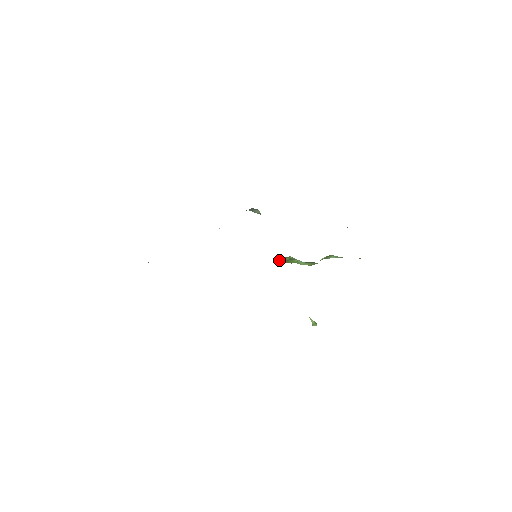
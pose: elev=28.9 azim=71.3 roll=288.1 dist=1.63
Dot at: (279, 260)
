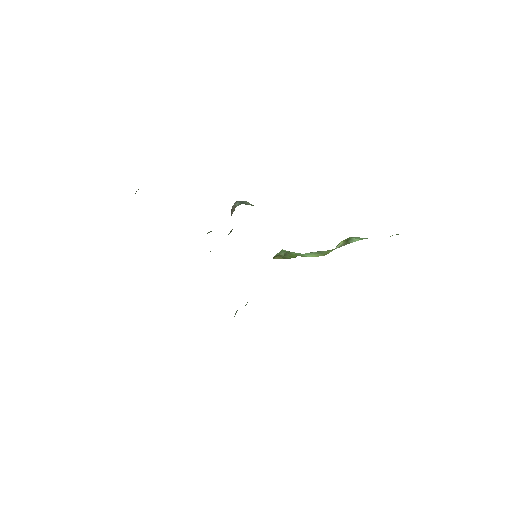
Dot at: (277, 256)
